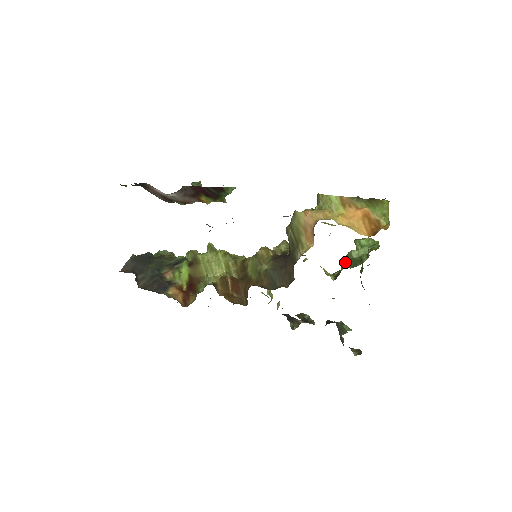
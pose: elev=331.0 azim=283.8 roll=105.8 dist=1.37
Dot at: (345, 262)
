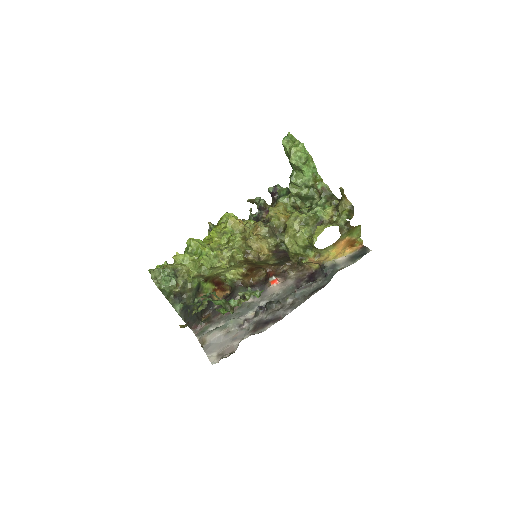
Dot at: (297, 195)
